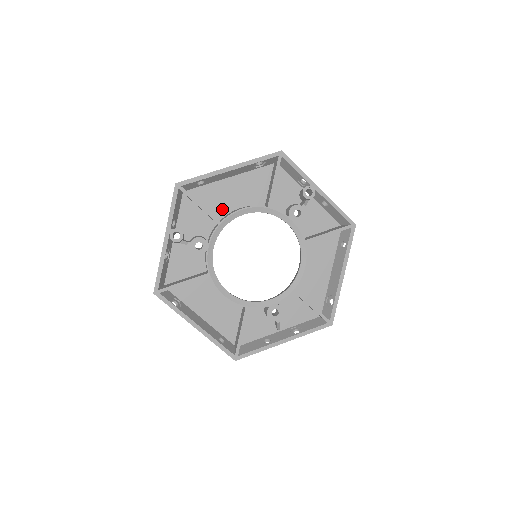
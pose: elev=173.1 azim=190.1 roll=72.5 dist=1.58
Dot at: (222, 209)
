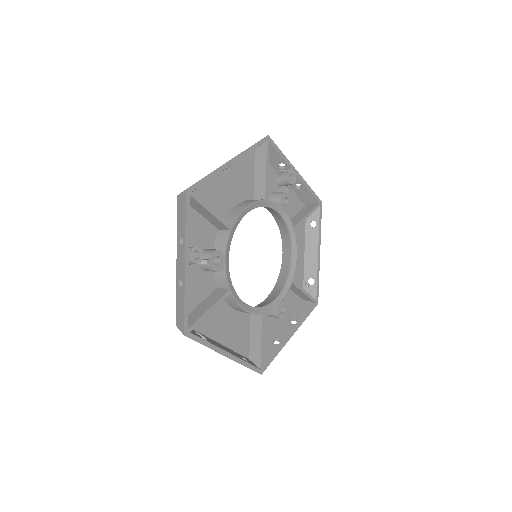
Dot at: (220, 211)
